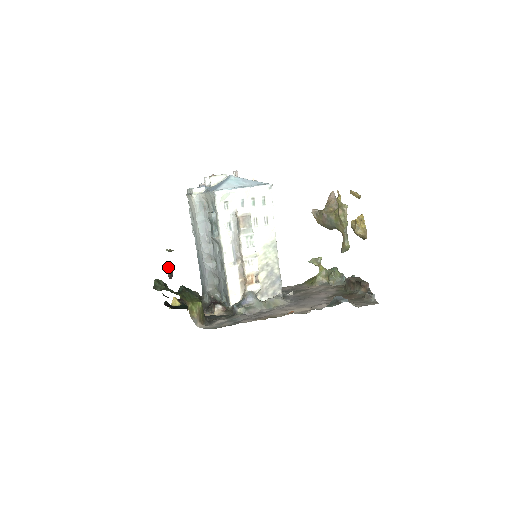
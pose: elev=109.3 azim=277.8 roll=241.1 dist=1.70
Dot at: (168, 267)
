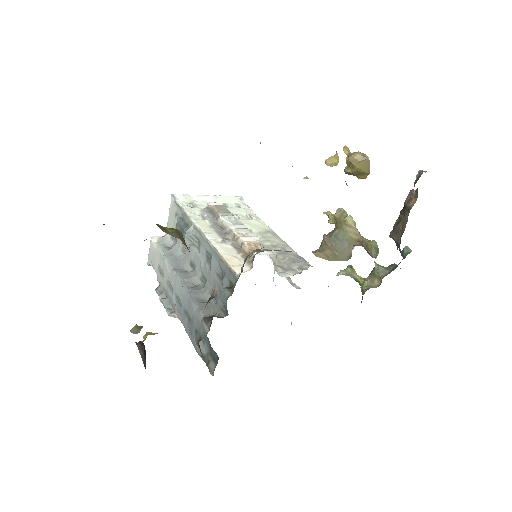
Dot at: (136, 343)
